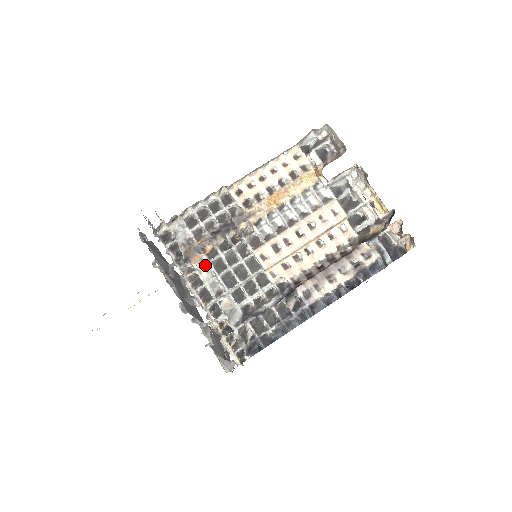
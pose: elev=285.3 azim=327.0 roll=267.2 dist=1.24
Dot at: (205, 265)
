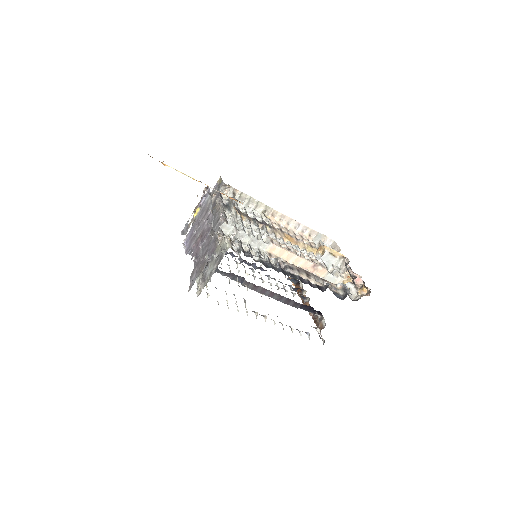
Dot at: (236, 217)
